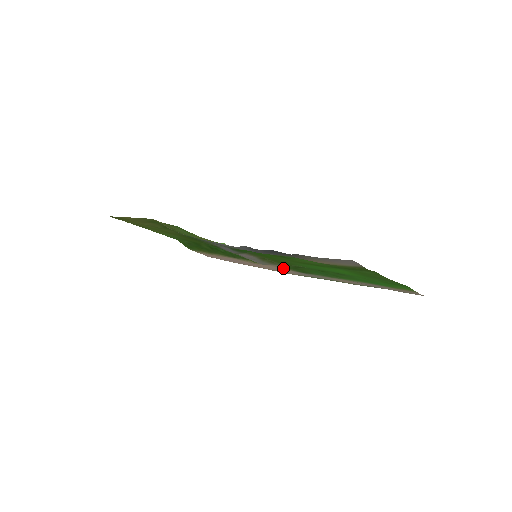
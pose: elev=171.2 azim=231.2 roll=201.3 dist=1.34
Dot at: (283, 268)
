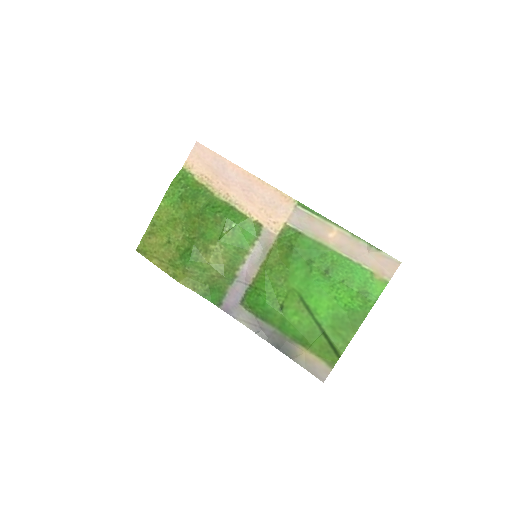
Dot at: (278, 224)
